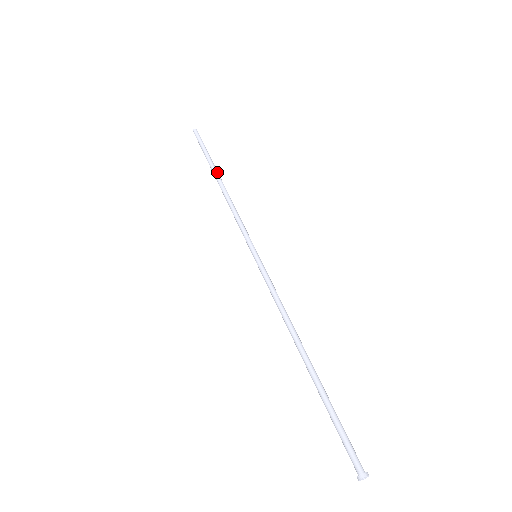
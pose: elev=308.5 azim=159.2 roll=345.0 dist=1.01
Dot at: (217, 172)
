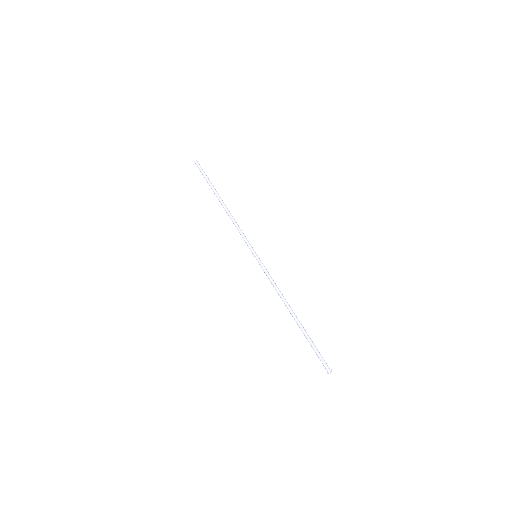
Dot at: (219, 196)
